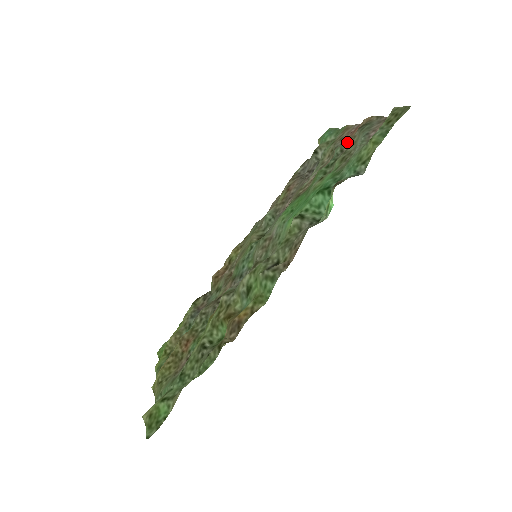
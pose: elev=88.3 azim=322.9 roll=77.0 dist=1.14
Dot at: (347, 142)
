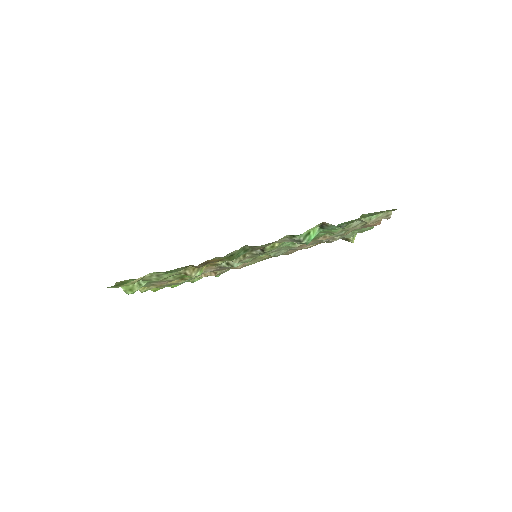
Dot at: (361, 226)
